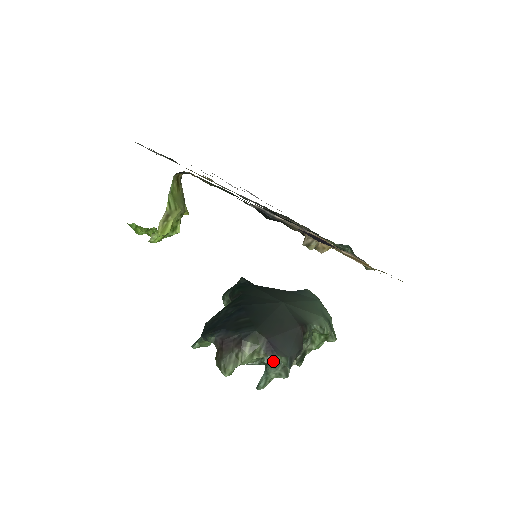
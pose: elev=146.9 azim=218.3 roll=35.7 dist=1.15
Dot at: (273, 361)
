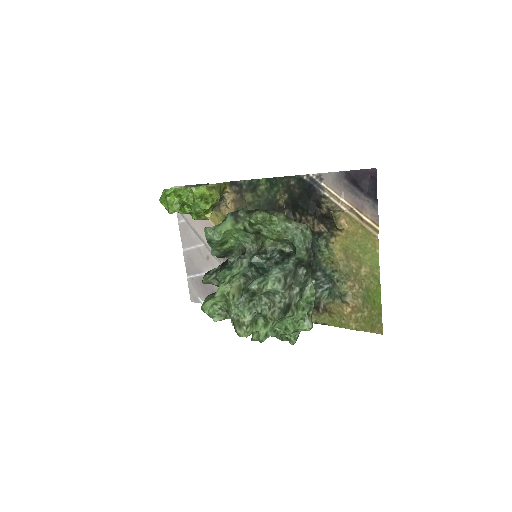
Dot at: (280, 264)
